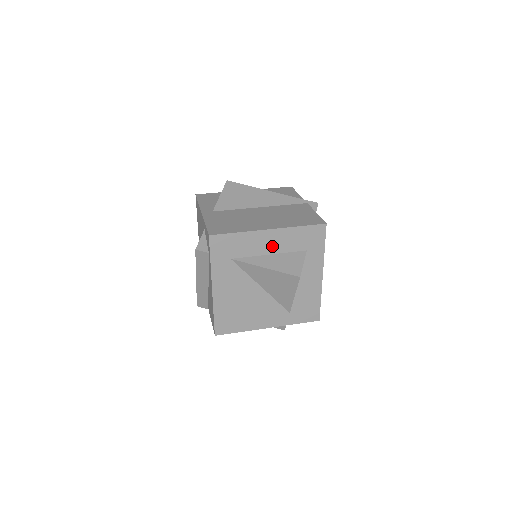
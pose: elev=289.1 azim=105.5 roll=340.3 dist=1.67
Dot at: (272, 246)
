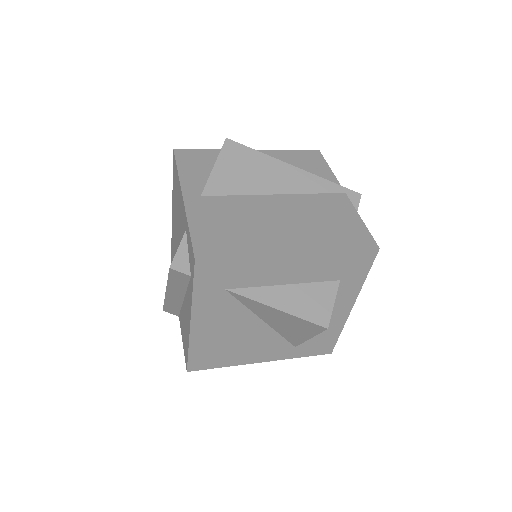
Dot at: (291, 274)
